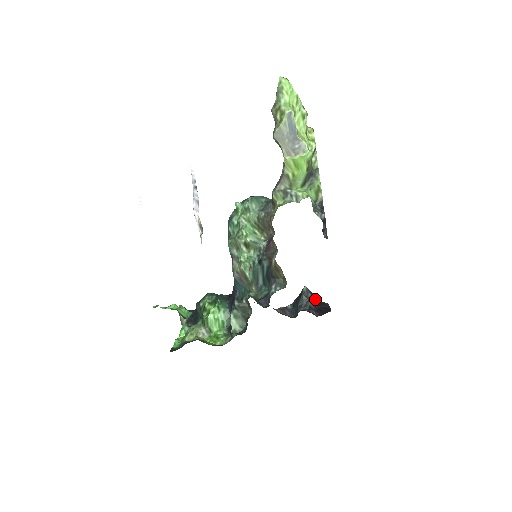
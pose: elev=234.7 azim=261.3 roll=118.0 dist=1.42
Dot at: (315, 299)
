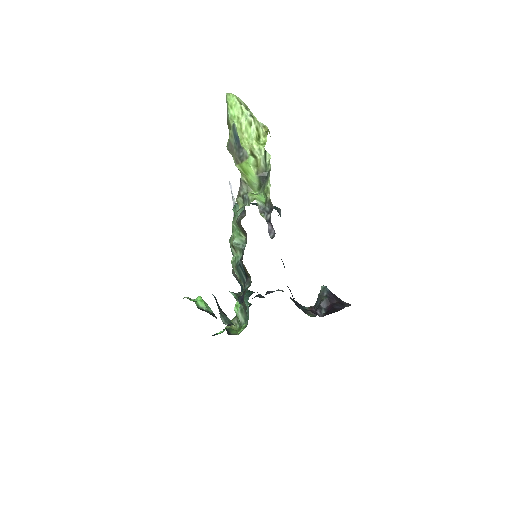
Dot at: (332, 299)
